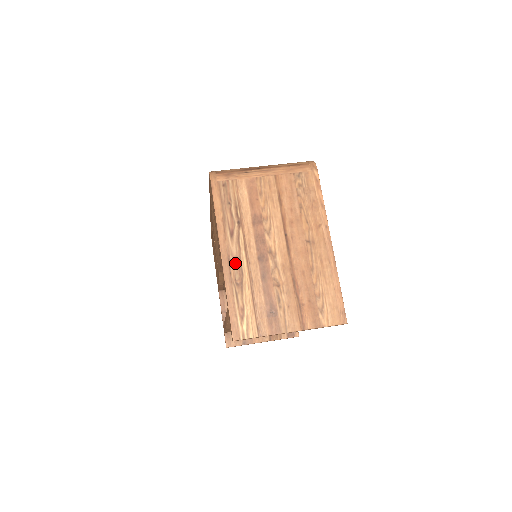
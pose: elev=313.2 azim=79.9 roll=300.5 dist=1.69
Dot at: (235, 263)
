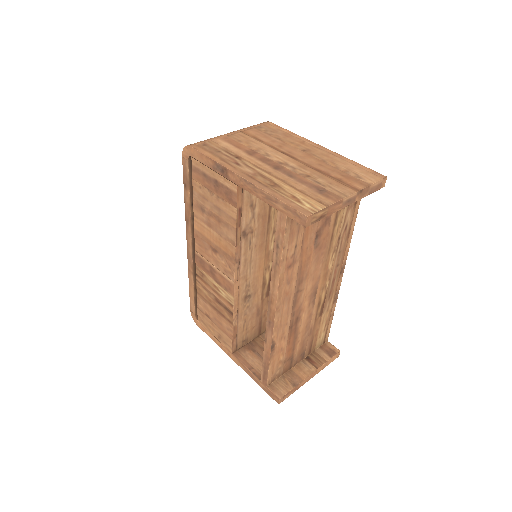
Dot at: (258, 176)
